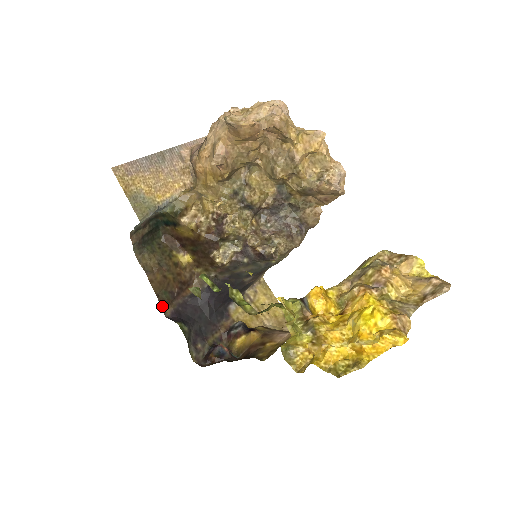
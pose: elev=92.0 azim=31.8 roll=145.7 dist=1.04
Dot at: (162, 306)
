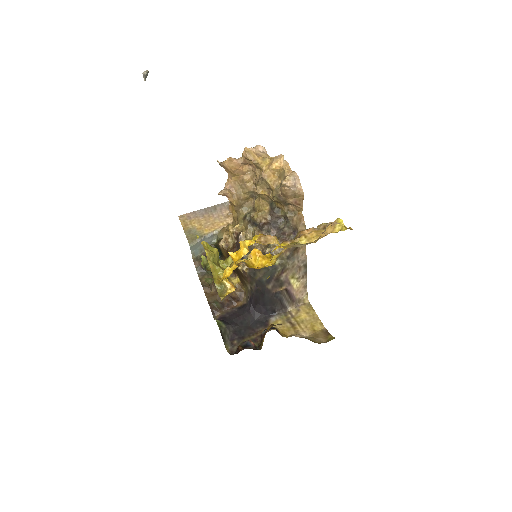
Dot at: (212, 311)
